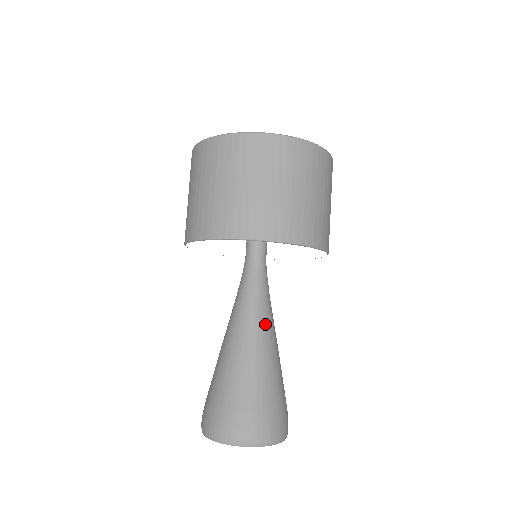
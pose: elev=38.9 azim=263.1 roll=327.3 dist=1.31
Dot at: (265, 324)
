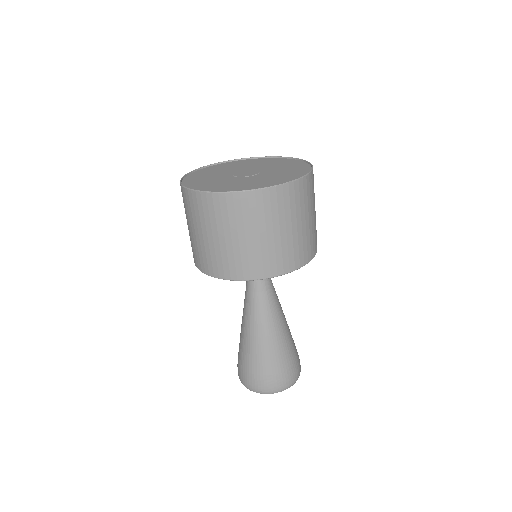
Dot at: (267, 313)
